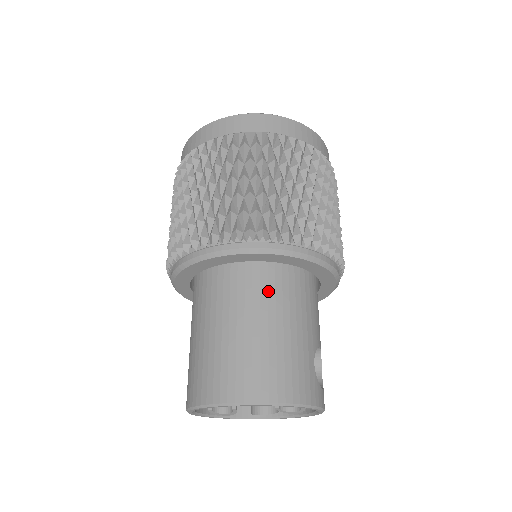
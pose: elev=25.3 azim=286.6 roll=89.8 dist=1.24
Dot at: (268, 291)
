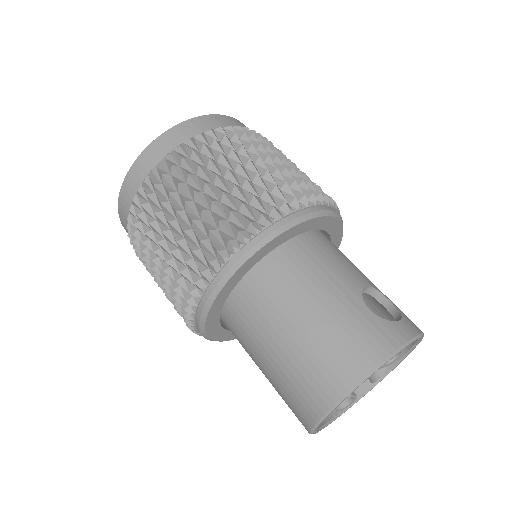
Dot at: (274, 291)
